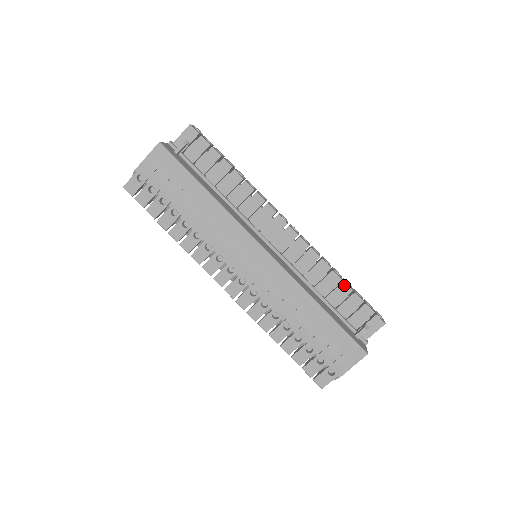
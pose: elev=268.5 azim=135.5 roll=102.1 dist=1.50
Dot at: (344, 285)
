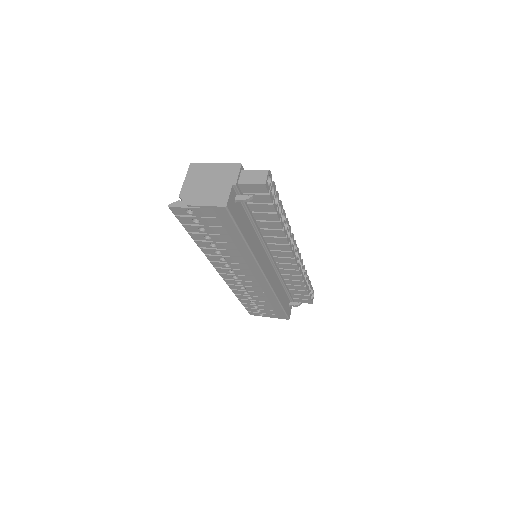
Dot at: (304, 287)
